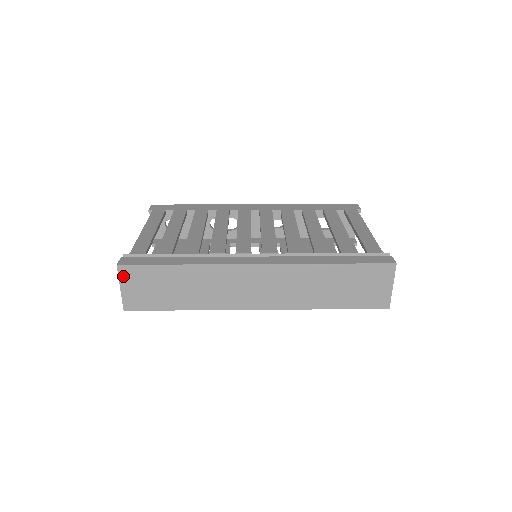
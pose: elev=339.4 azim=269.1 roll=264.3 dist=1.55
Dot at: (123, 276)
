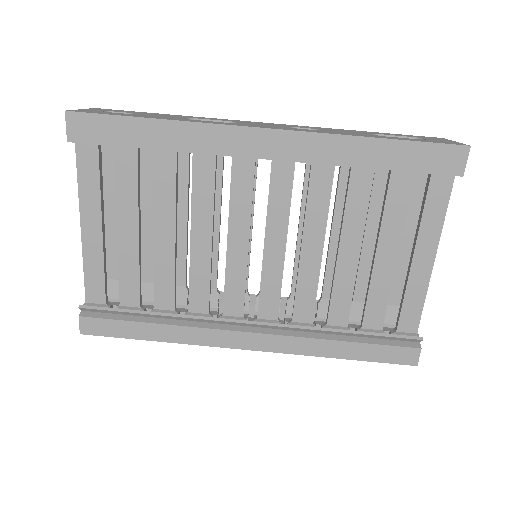
Dot at: occluded
